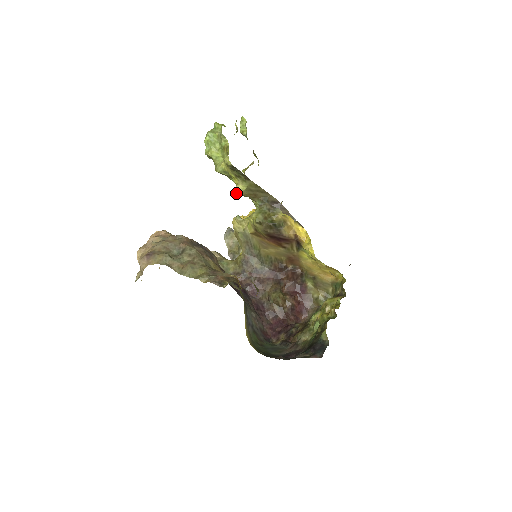
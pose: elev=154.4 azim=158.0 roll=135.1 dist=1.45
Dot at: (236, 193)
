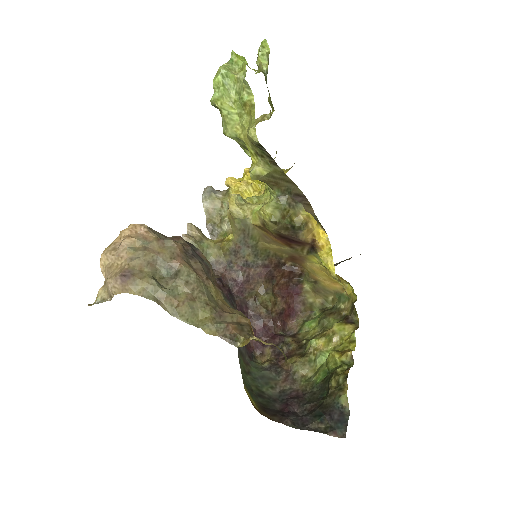
Dot at: (251, 176)
